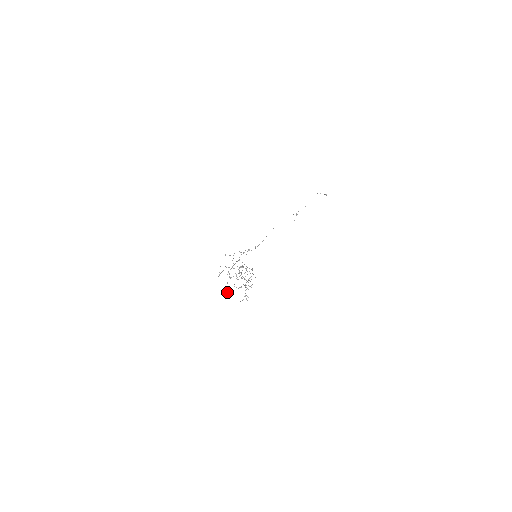
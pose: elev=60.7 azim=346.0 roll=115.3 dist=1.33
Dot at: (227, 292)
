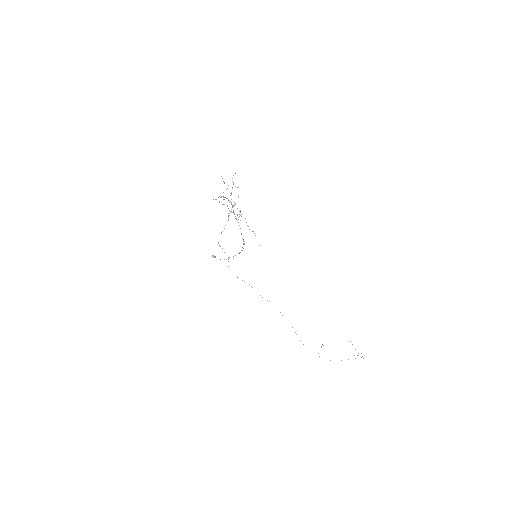
Dot at: occluded
